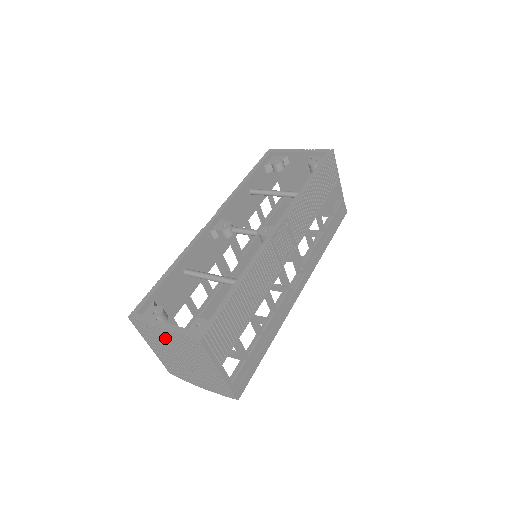
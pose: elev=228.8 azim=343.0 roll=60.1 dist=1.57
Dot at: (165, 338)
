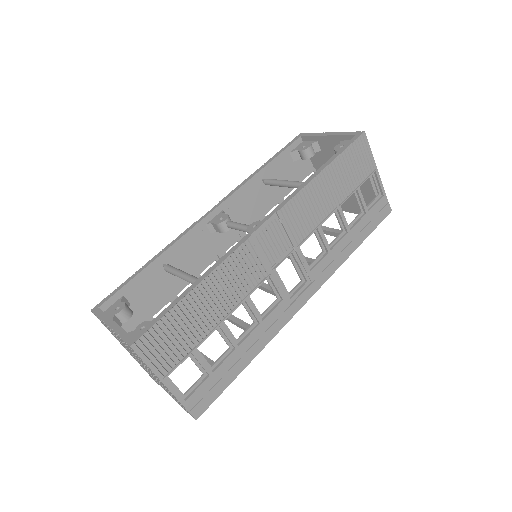
Dot at: (118, 338)
